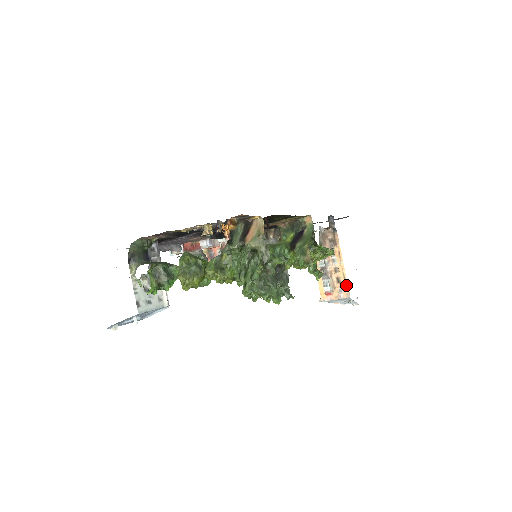
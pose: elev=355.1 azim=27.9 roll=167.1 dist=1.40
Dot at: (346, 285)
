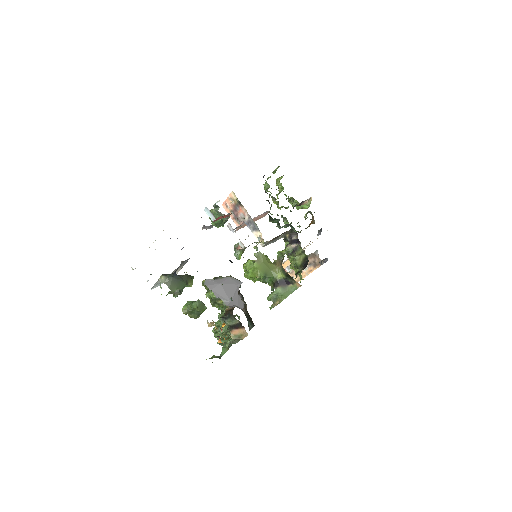
Dot at: (298, 281)
